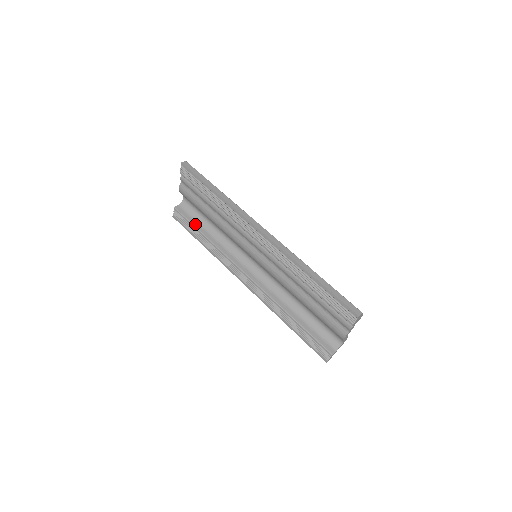
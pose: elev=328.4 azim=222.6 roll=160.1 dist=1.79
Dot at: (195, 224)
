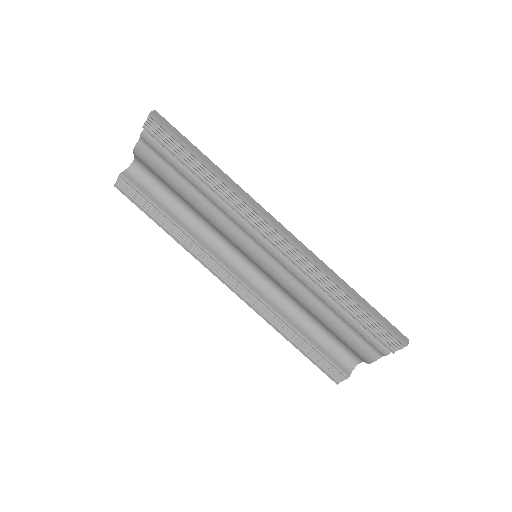
Dot at: (156, 202)
